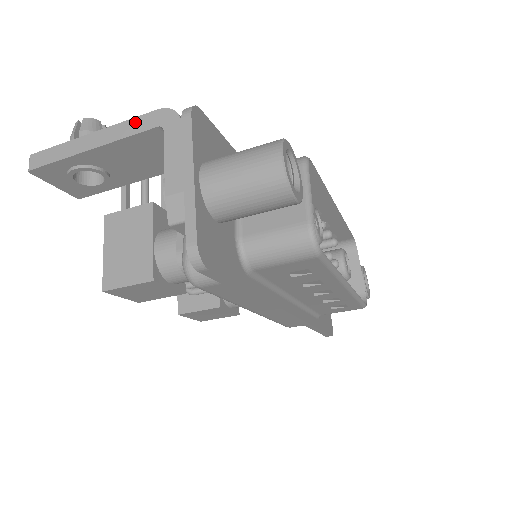
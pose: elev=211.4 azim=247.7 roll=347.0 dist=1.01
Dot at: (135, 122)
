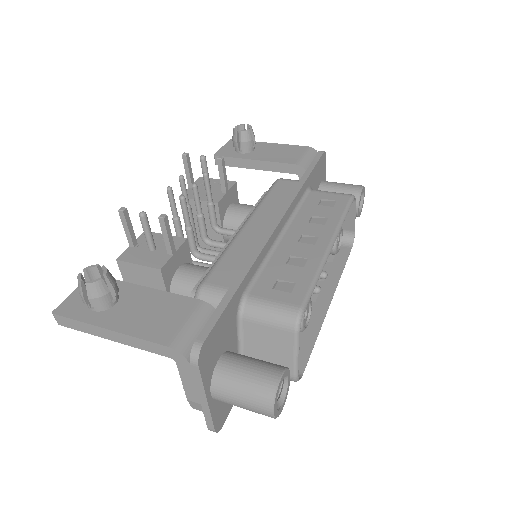
Dot at: (148, 344)
